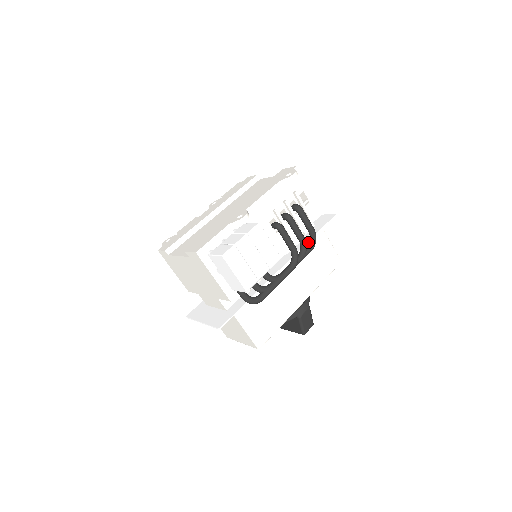
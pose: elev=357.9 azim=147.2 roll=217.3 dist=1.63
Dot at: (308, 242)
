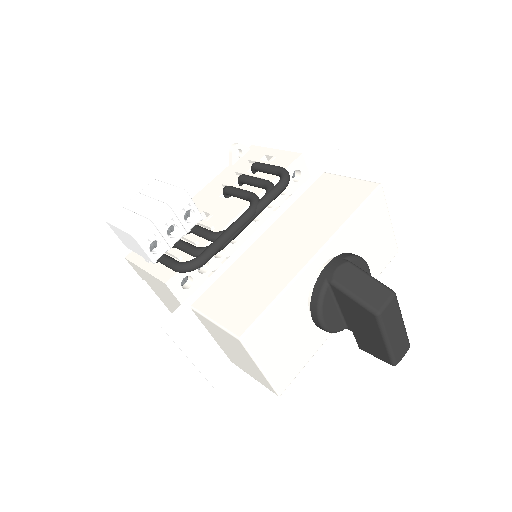
Dot at: (297, 191)
